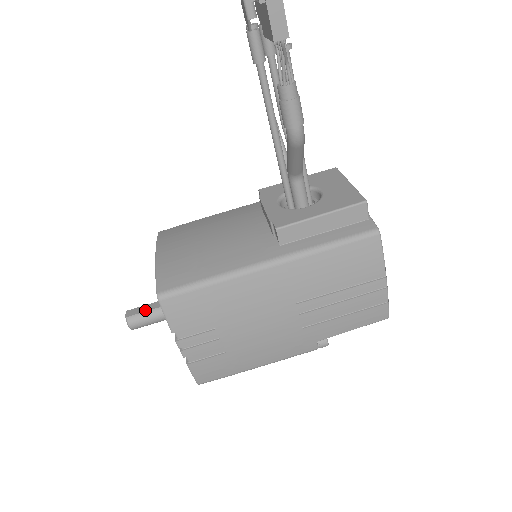
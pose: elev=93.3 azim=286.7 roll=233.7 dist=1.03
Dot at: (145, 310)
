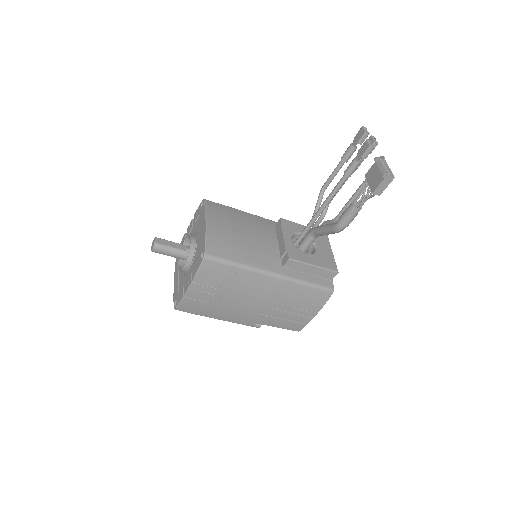
Dot at: (170, 245)
